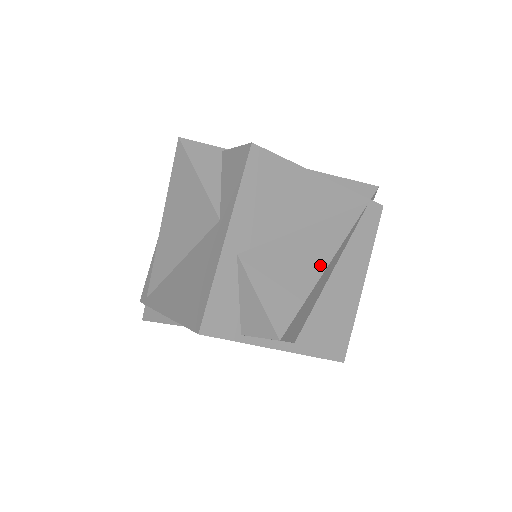
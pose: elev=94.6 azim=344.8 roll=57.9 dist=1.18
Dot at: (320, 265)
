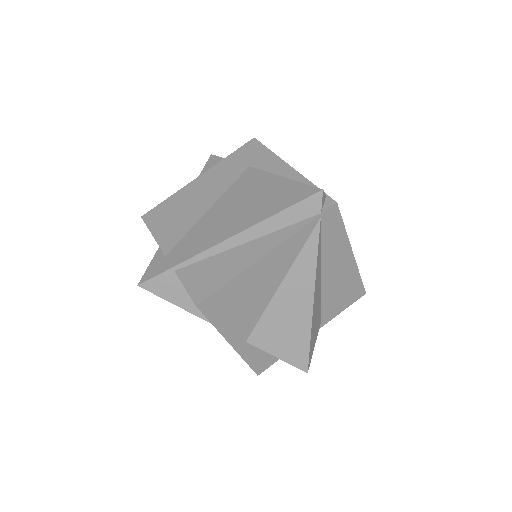
Dot at: (307, 309)
